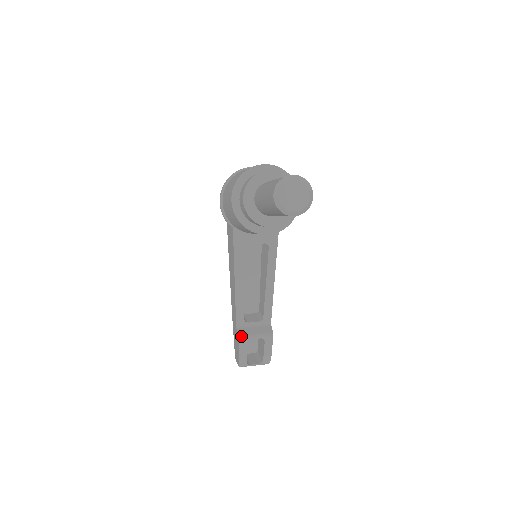
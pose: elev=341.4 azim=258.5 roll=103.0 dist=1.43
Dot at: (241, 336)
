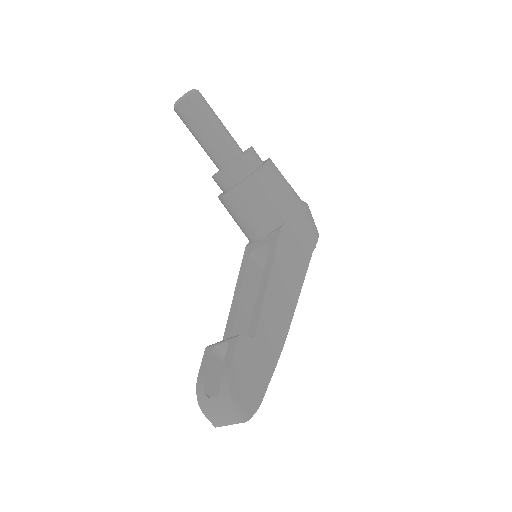
Dot at: (211, 345)
